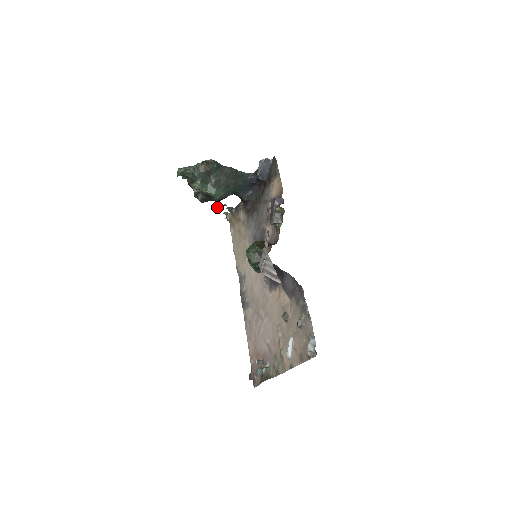
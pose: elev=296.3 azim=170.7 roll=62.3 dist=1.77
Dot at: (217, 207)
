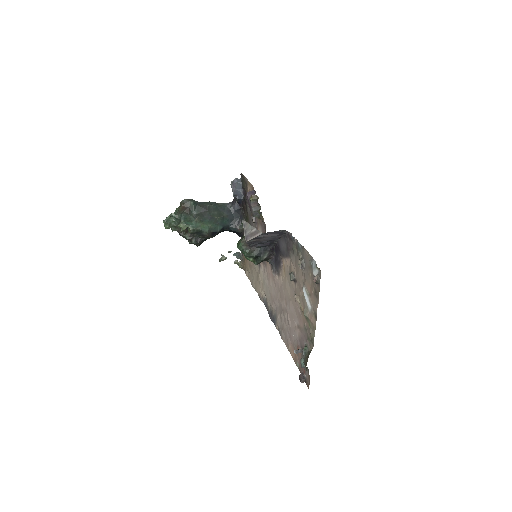
Dot at: (223, 257)
